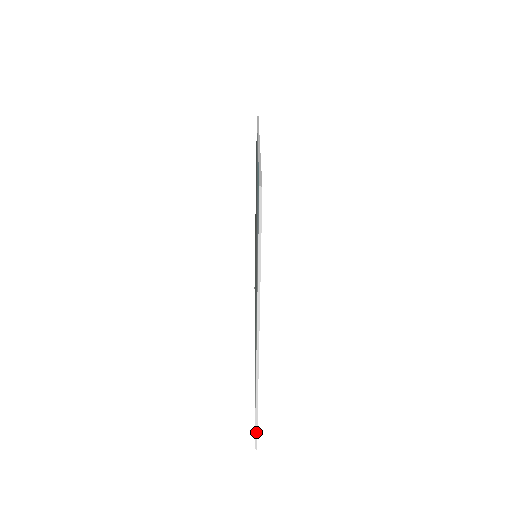
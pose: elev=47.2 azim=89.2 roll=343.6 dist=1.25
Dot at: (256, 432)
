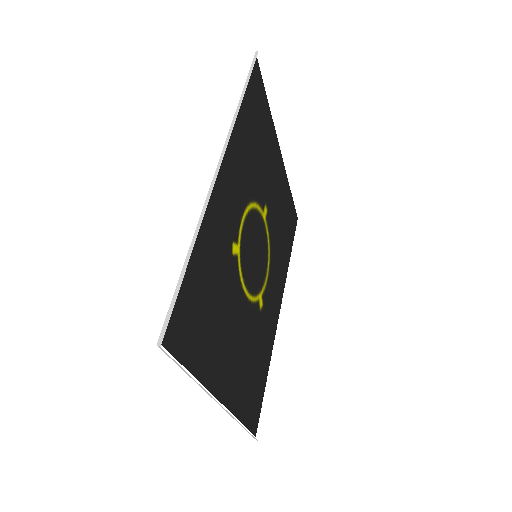
Dot at: (252, 435)
